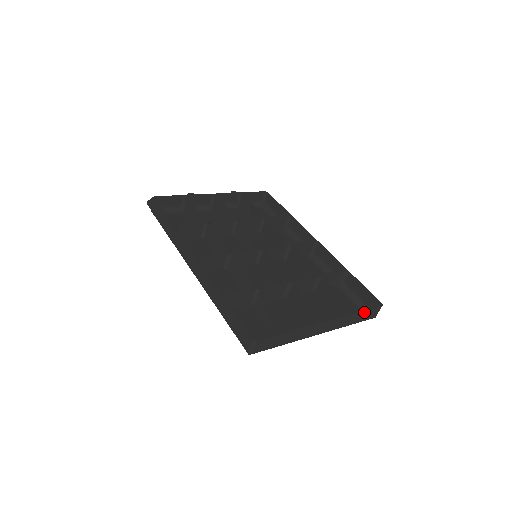
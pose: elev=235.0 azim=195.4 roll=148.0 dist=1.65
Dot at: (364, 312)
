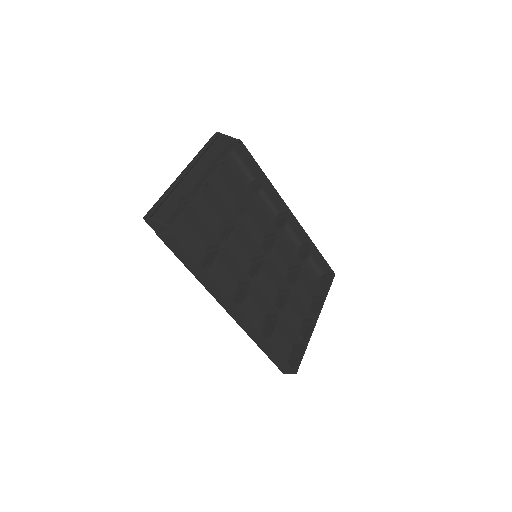
Dot at: (328, 289)
